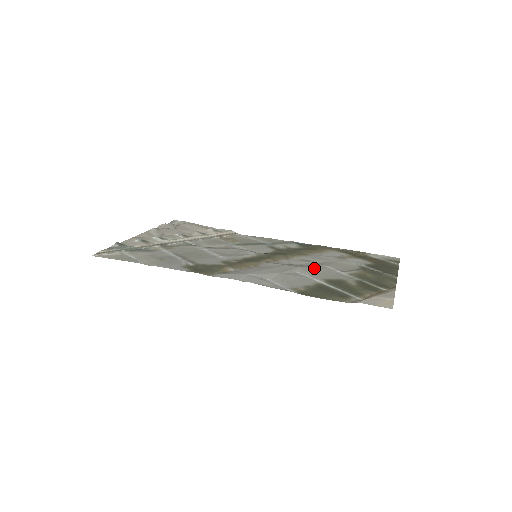
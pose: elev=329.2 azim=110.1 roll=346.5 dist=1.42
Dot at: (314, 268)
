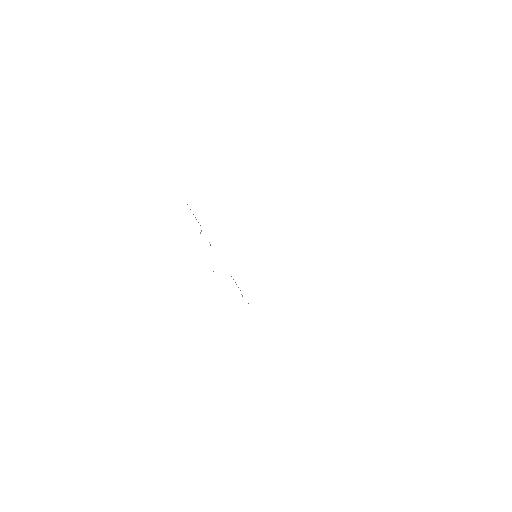
Dot at: occluded
